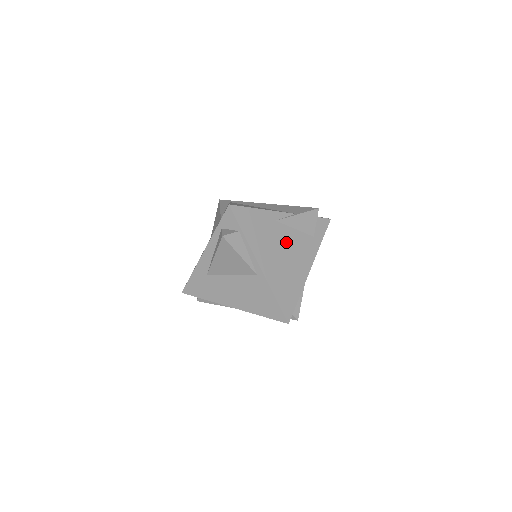
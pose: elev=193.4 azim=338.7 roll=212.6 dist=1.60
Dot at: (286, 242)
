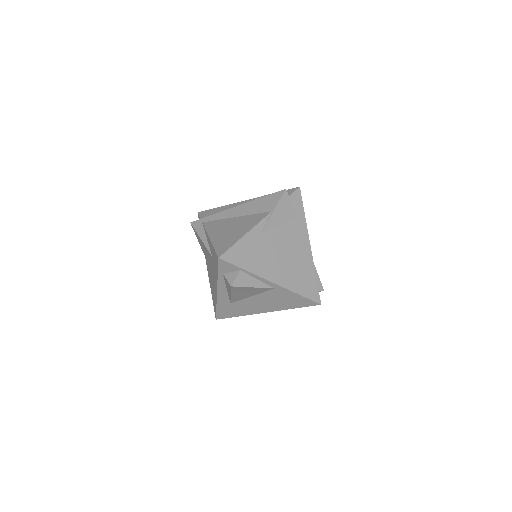
Dot at: (279, 243)
